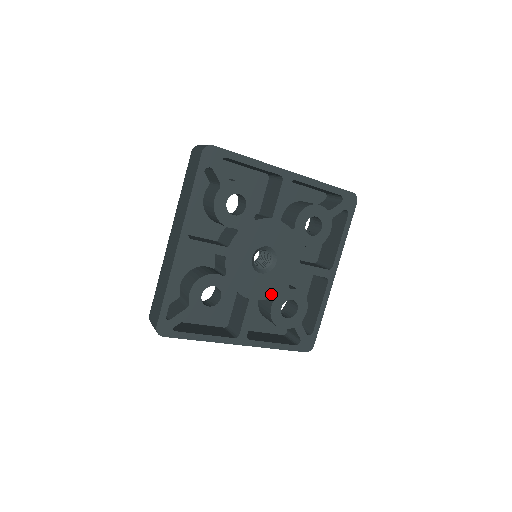
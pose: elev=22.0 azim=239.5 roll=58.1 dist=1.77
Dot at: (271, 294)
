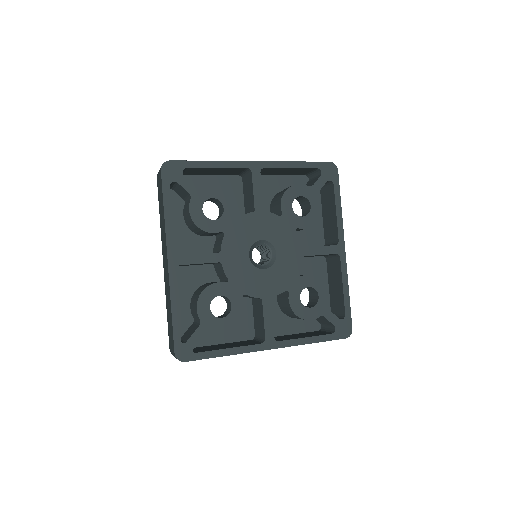
Dot at: (283, 287)
